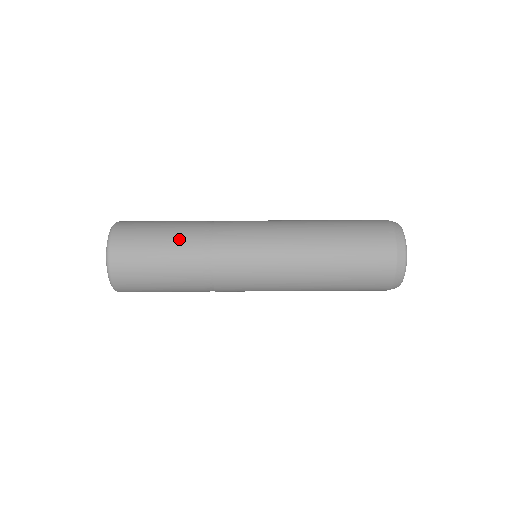
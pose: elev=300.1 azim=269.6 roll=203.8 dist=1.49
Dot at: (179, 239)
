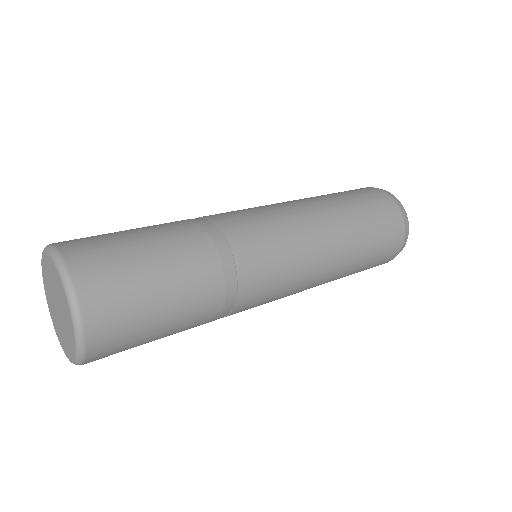
Dot at: (169, 229)
